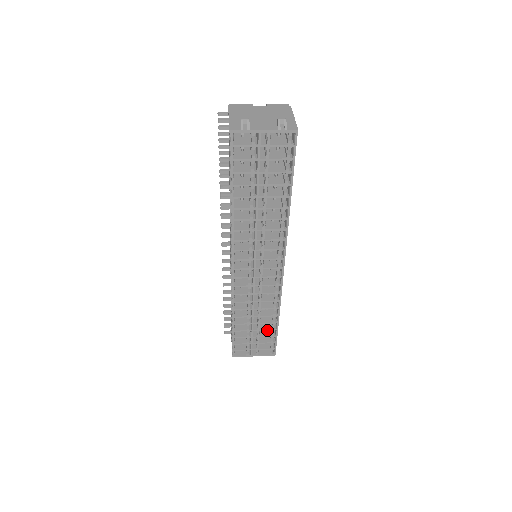
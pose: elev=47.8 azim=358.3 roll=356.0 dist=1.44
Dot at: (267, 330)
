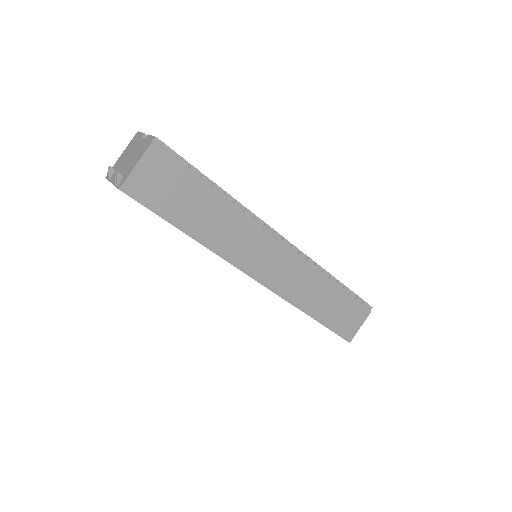
Dot at: occluded
